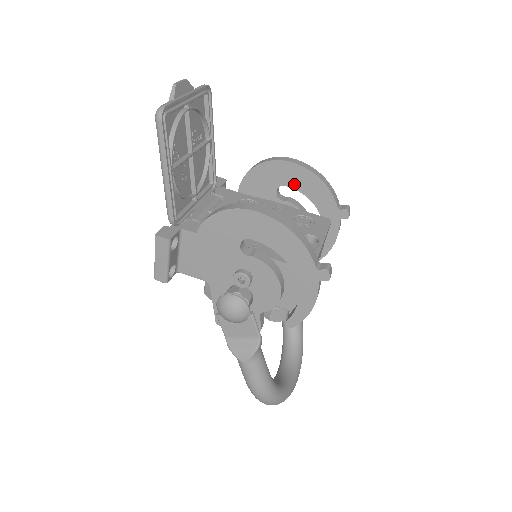
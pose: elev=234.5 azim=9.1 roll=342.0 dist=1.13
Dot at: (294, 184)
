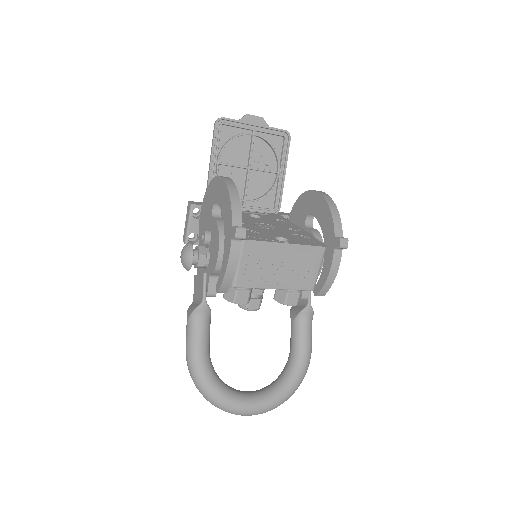
Dot at: (315, 212)
